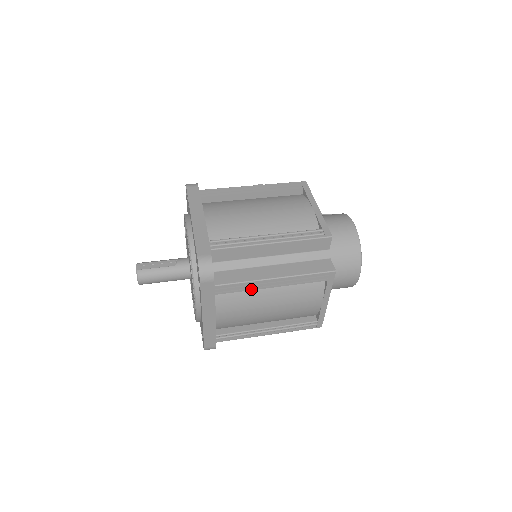
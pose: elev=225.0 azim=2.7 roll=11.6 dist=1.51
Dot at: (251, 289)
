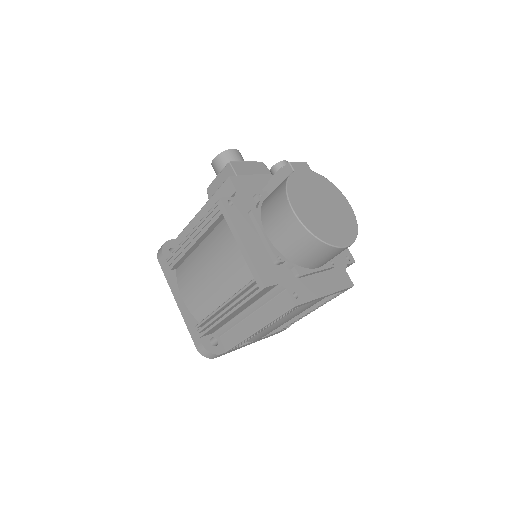
Dot at: occluded
